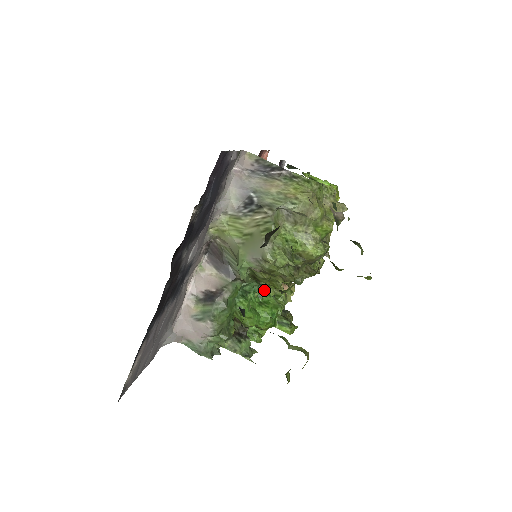
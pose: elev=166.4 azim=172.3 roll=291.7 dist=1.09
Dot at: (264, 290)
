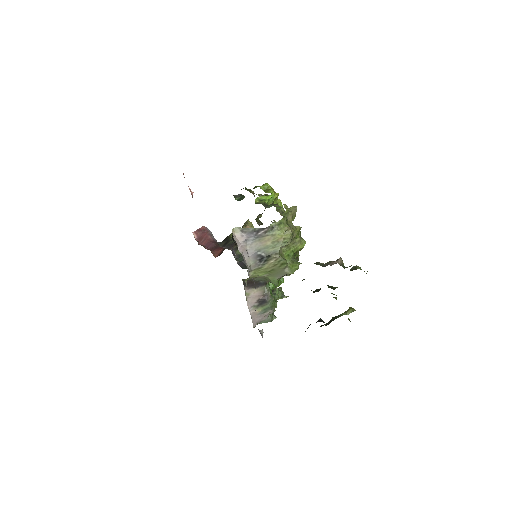
Dot at: occluded
